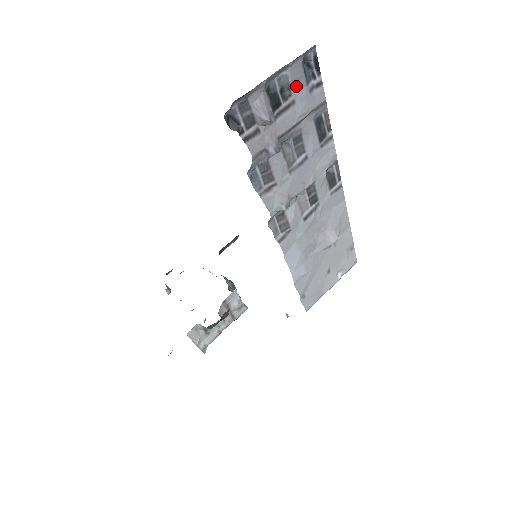
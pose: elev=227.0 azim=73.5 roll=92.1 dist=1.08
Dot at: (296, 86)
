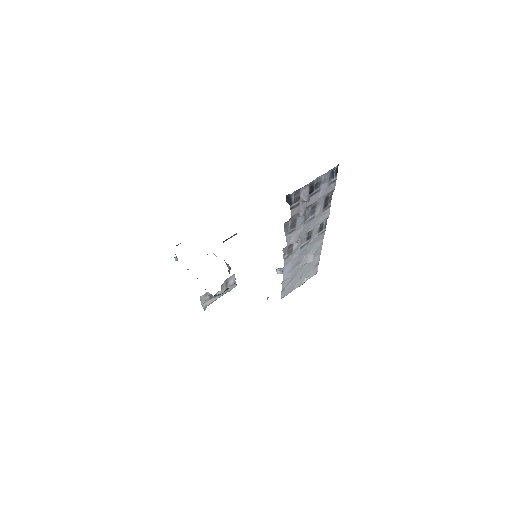
Dot at: (324, 182)
